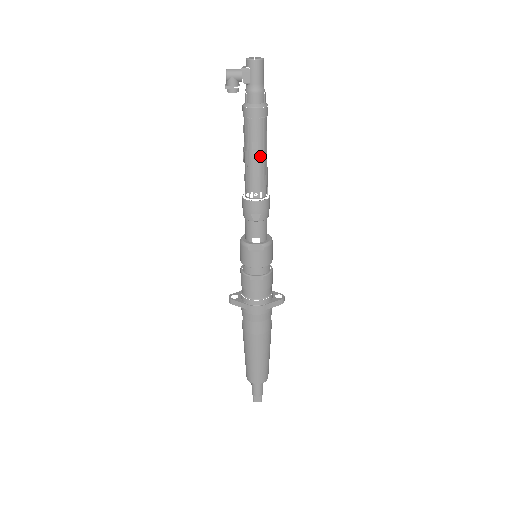
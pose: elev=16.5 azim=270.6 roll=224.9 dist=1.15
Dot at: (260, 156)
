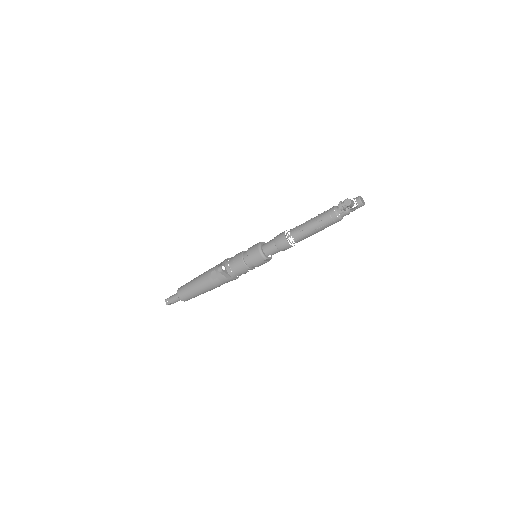
Dot at: occluded
